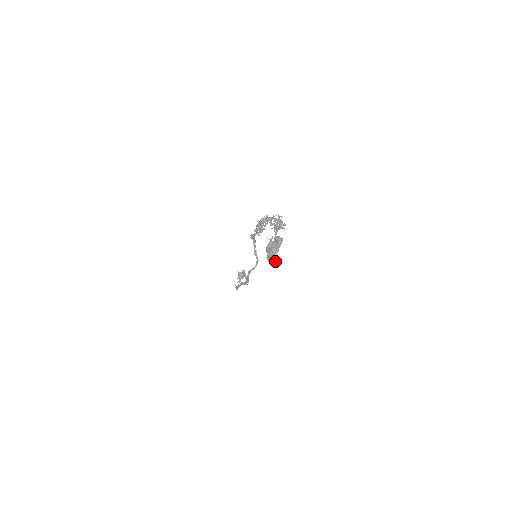
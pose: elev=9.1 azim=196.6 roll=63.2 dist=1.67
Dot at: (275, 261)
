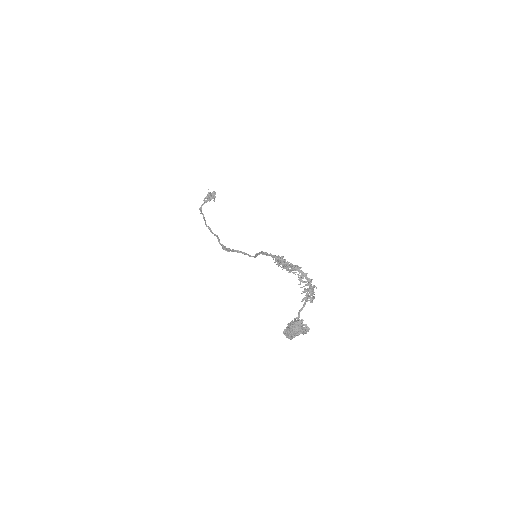
Dot at: (290, 339)
